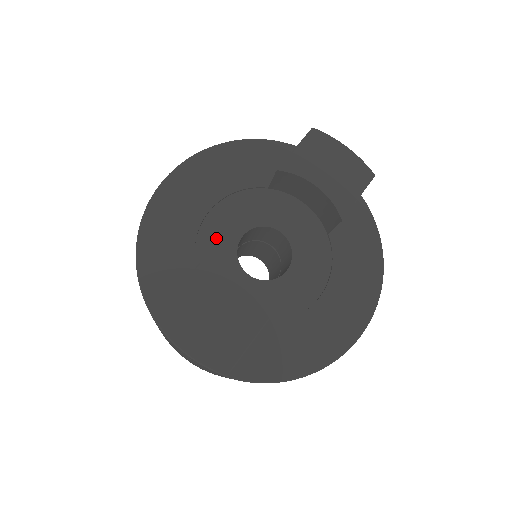
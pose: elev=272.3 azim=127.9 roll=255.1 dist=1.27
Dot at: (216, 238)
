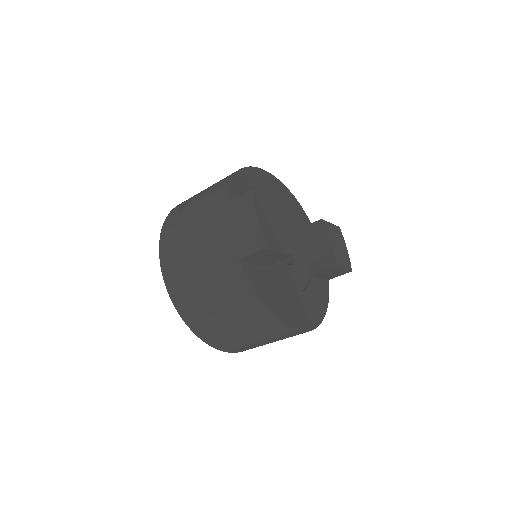
Dot at: occluded
